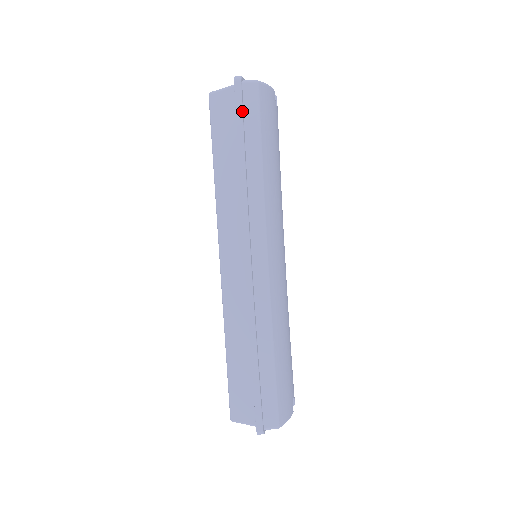
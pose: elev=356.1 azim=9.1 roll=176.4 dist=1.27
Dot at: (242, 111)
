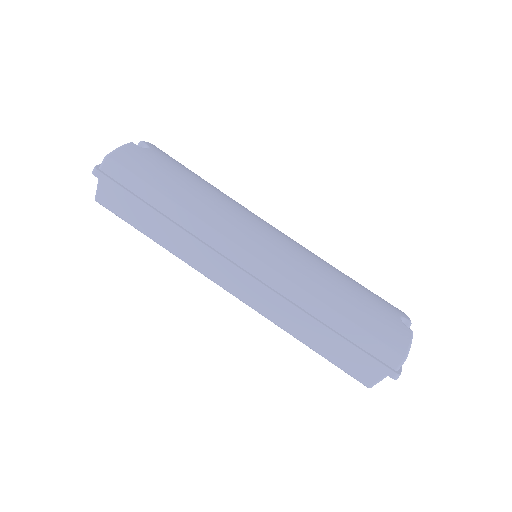
Dot at: (120, 187)
